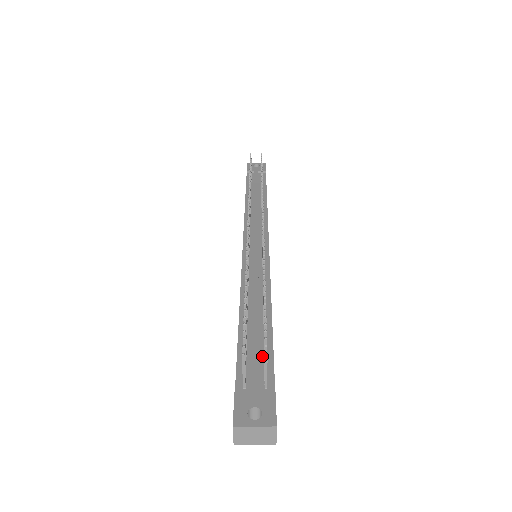
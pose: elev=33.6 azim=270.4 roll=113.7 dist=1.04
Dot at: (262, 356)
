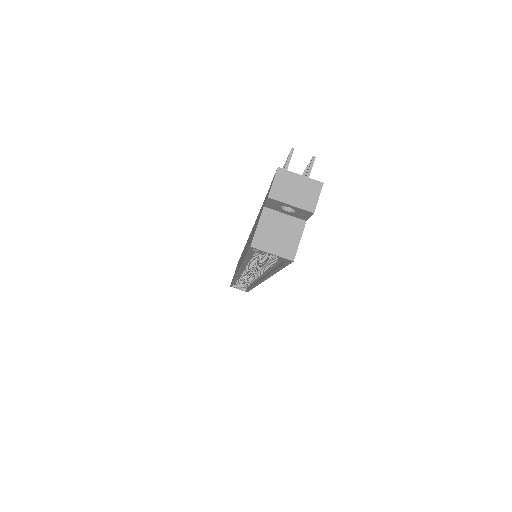
Dot at: occluded
